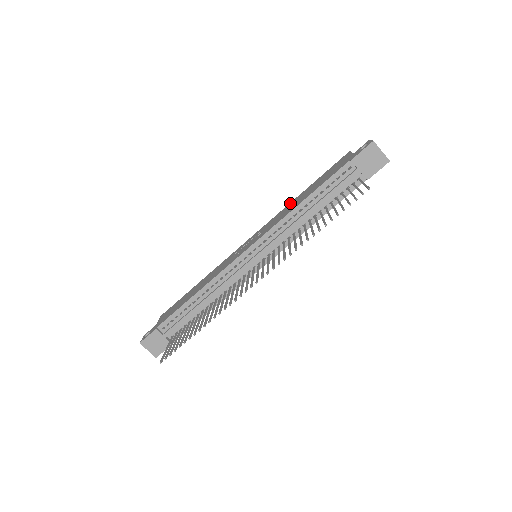
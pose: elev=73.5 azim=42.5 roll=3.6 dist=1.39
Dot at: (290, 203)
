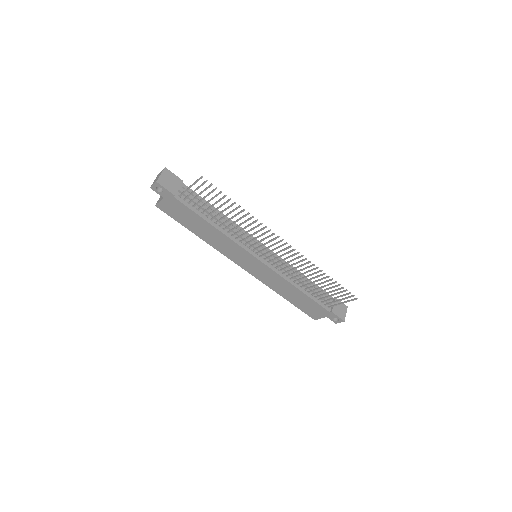
Dot at: occluded
